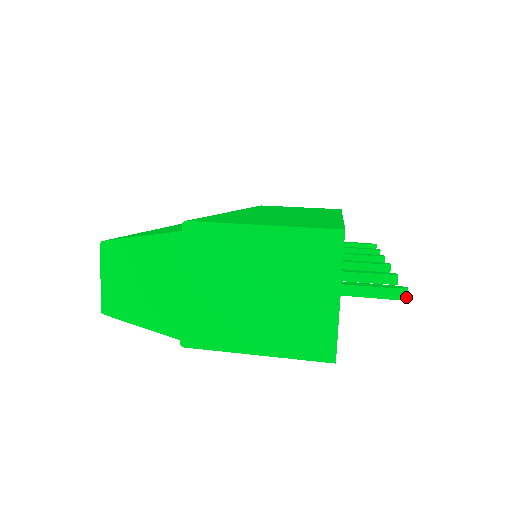
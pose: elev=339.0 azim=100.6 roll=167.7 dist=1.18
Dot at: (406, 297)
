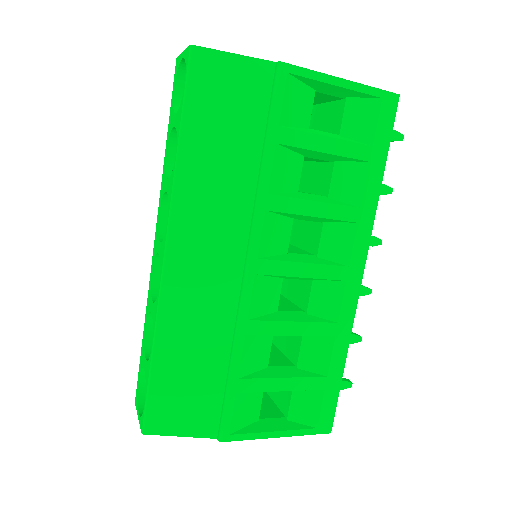
Dot at: (402, 135)
